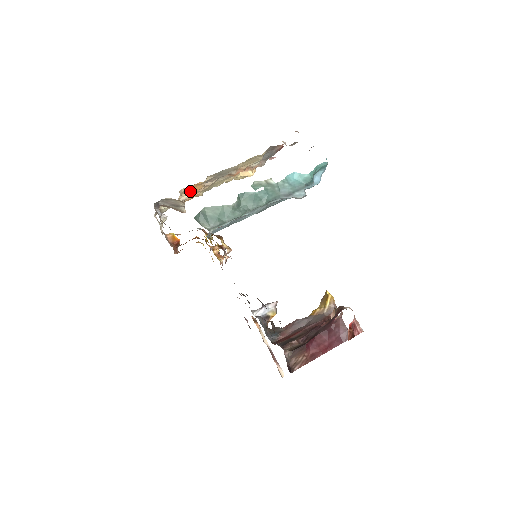
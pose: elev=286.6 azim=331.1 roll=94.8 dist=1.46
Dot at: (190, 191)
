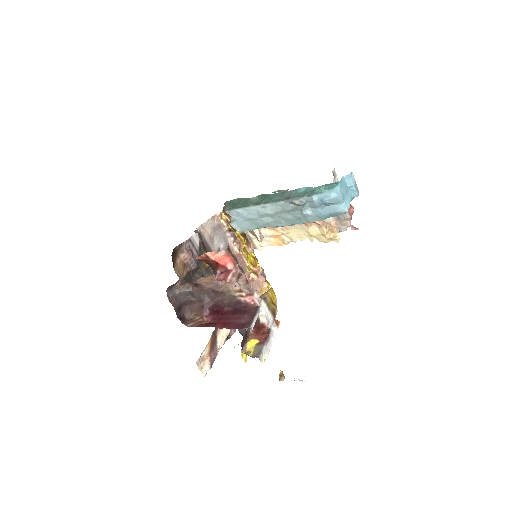
Dot at: occluded
